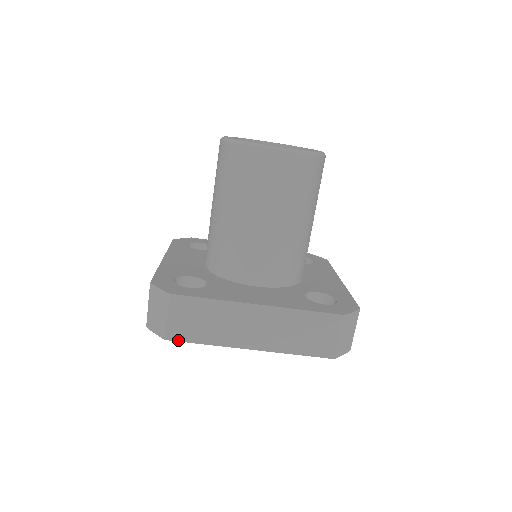
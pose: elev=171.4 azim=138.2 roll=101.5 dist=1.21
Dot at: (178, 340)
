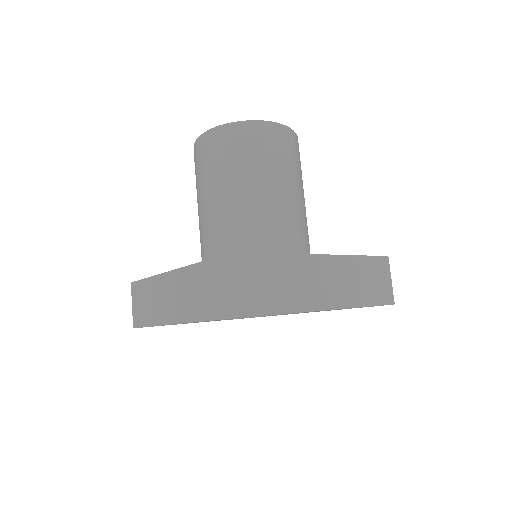
Dot at: (138, 326)
